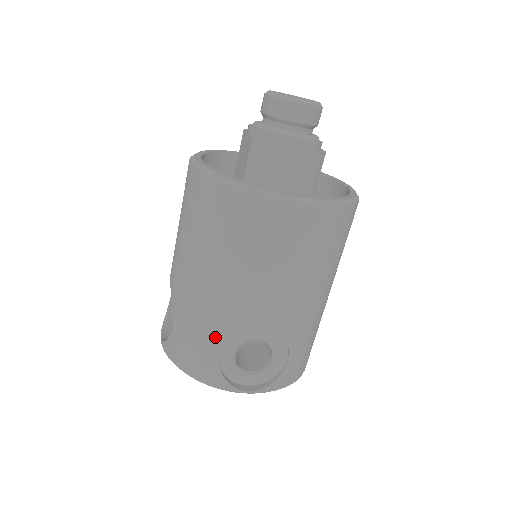
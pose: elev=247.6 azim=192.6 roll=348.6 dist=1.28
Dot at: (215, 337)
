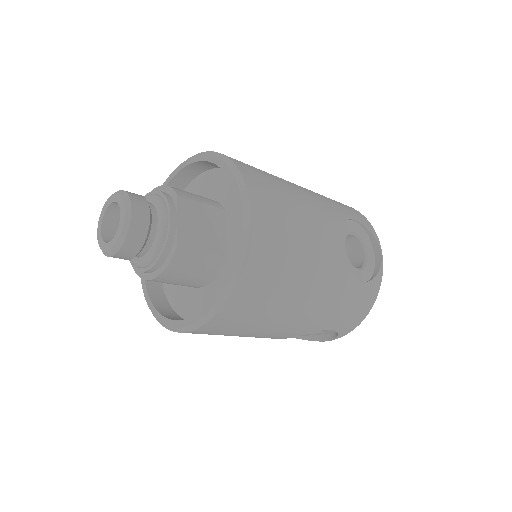
Dot at: occluded
